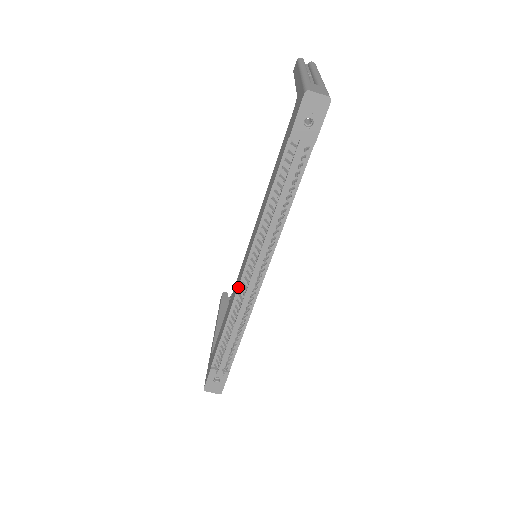
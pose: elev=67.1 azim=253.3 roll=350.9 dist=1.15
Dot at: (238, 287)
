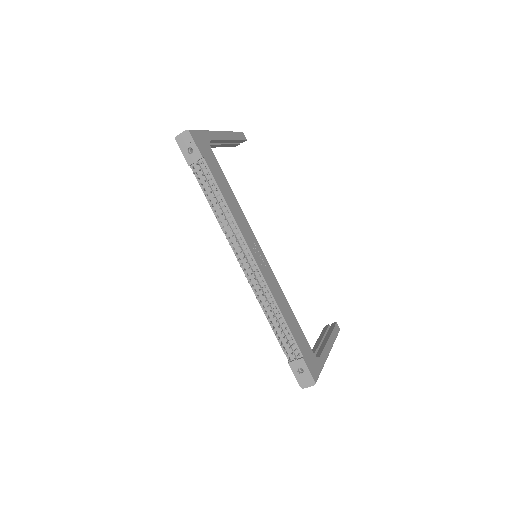
Dot at: occluded
